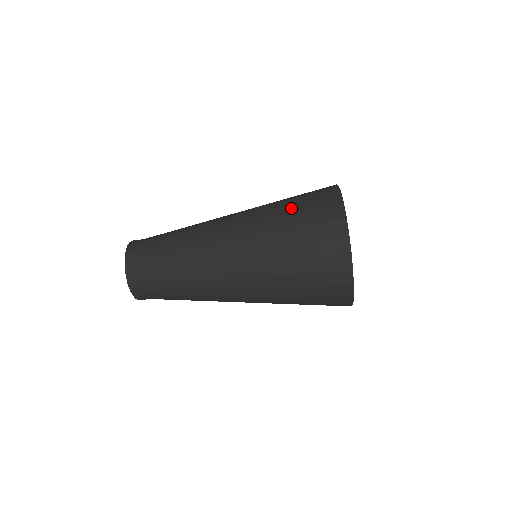
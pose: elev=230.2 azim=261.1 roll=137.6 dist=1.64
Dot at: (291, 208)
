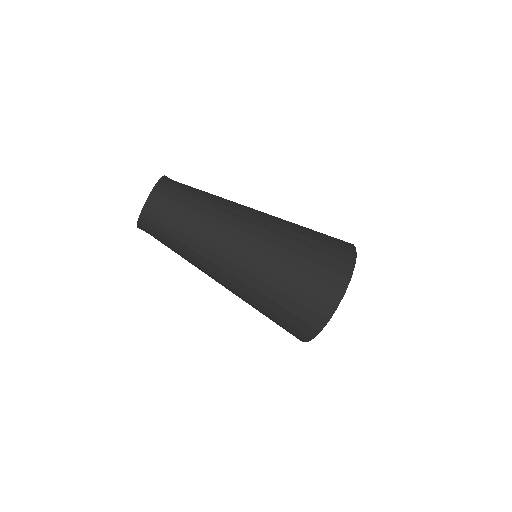
Dot at: (305, 263)
